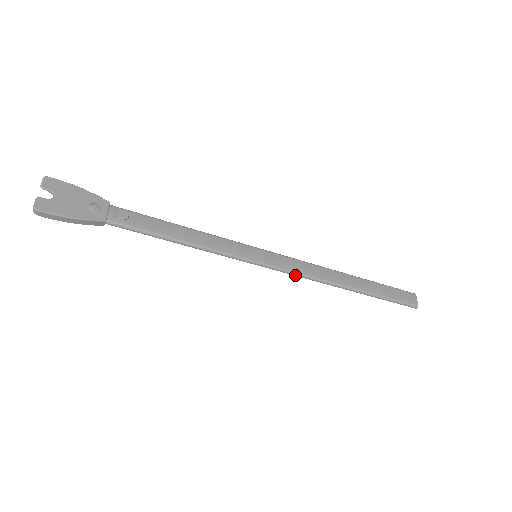
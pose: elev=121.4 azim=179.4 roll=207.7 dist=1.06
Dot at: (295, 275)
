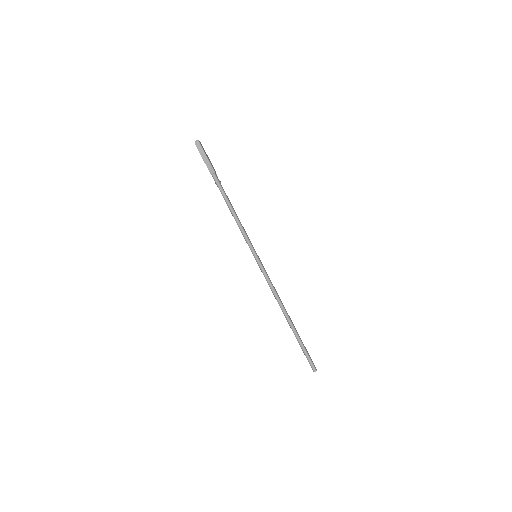
Dot at: (269, 282)
